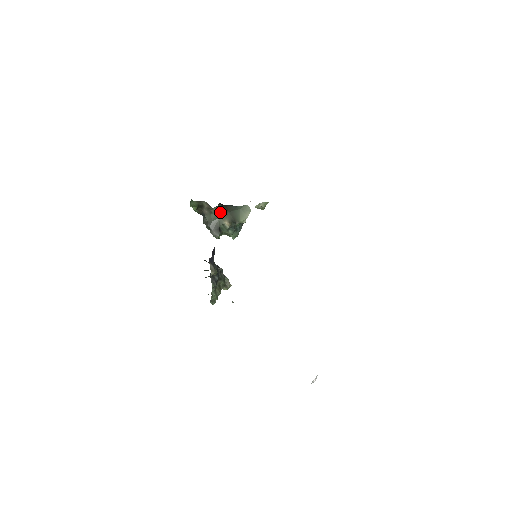
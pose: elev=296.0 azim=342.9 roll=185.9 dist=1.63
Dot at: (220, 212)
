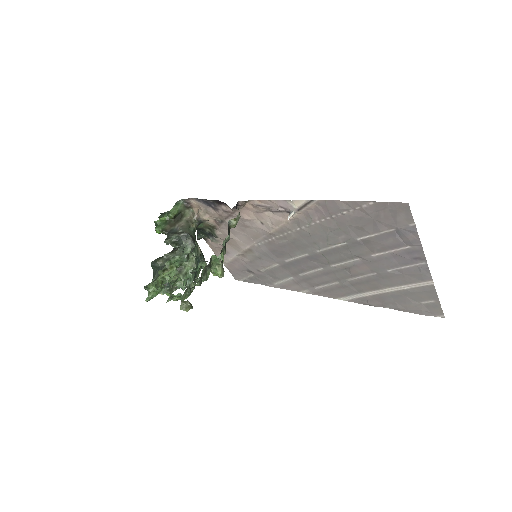
Dot at: (195, 235)
